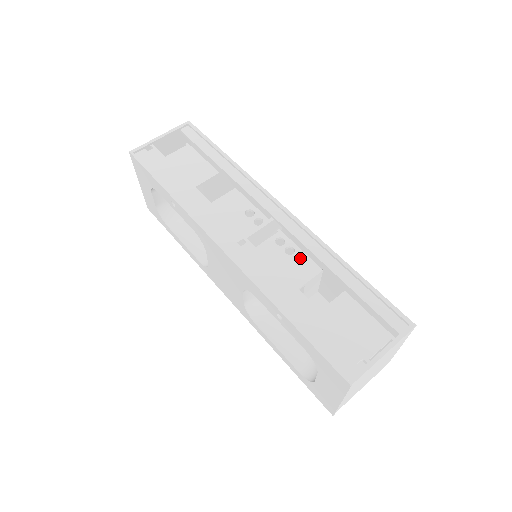
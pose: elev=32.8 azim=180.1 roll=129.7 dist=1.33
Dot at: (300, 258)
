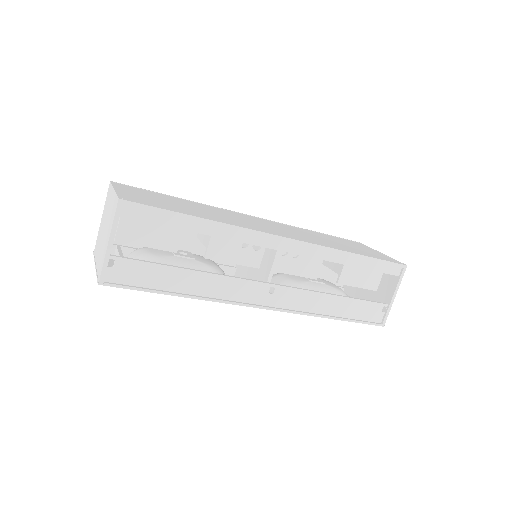
Dot at: occluded
